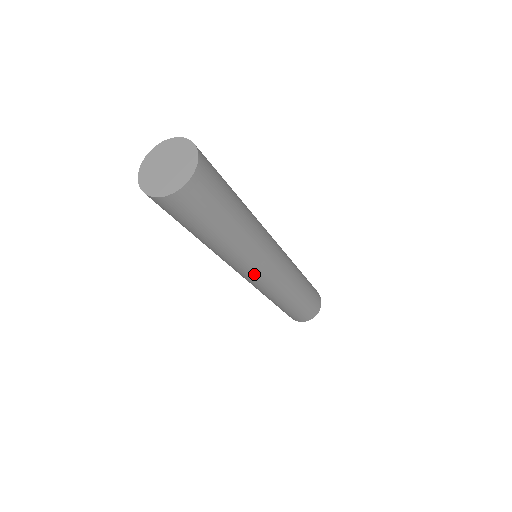
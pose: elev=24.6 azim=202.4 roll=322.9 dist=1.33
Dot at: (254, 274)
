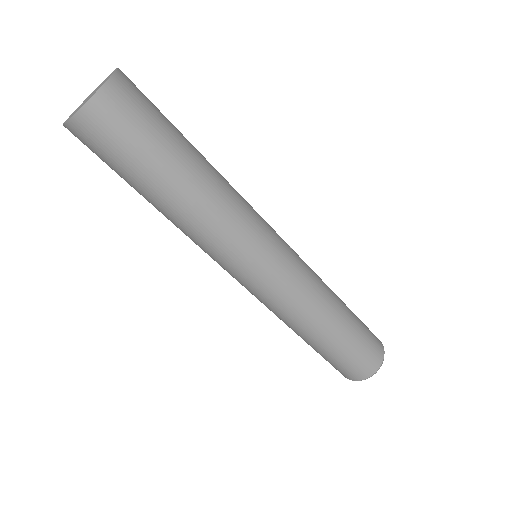
Dot at: (238, 272)
